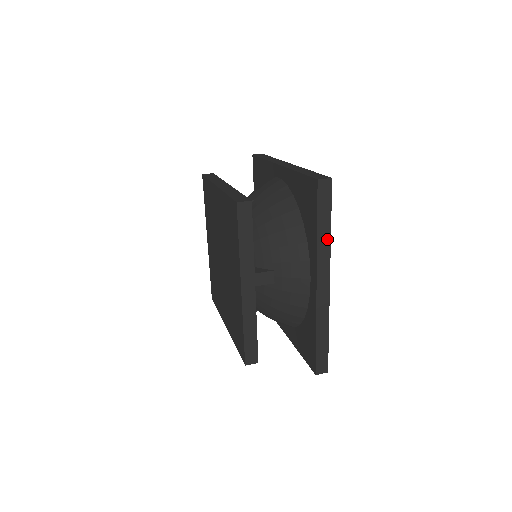
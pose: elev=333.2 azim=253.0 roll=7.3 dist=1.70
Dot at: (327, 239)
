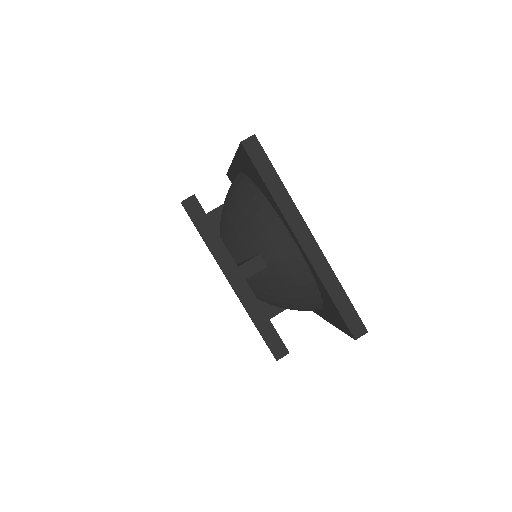
Dot at: occluded
